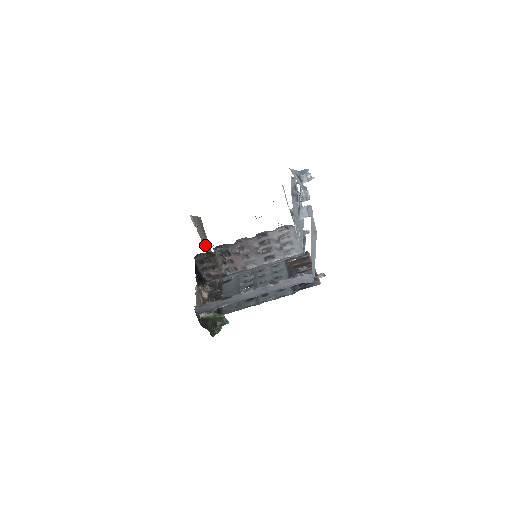
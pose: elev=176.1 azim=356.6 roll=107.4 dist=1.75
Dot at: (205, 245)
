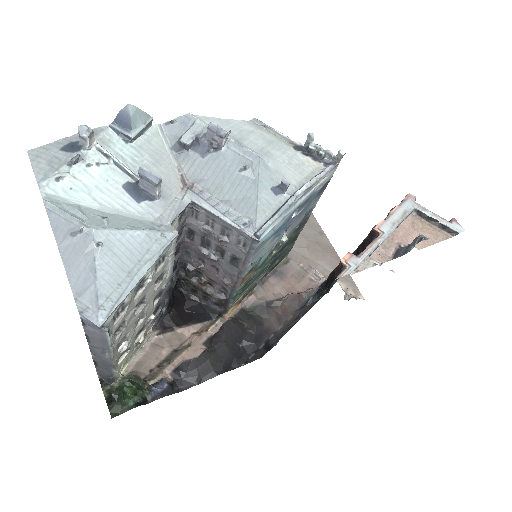
Dot at: (295, 242)
